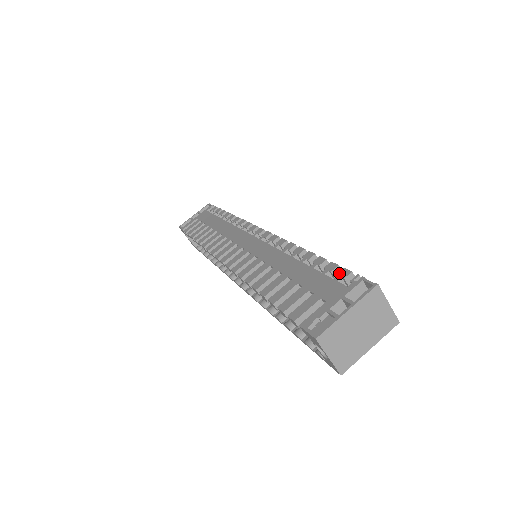
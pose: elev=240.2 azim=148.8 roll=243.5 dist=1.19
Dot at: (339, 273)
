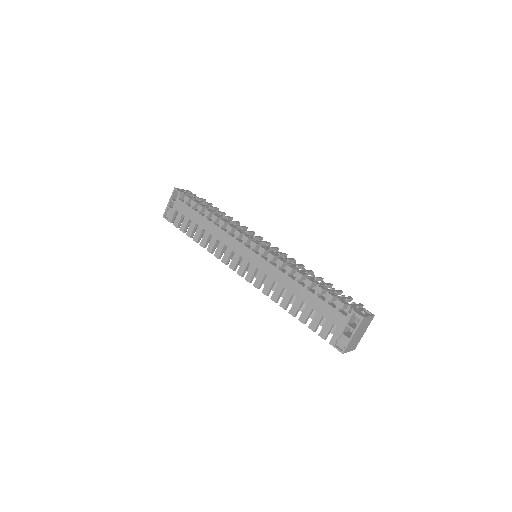
Dot at: (337, 304)
